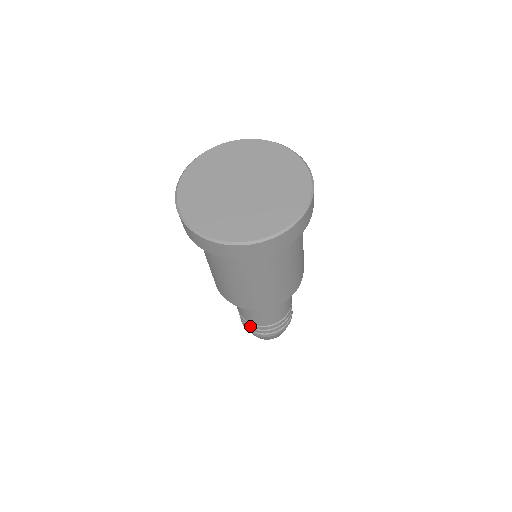
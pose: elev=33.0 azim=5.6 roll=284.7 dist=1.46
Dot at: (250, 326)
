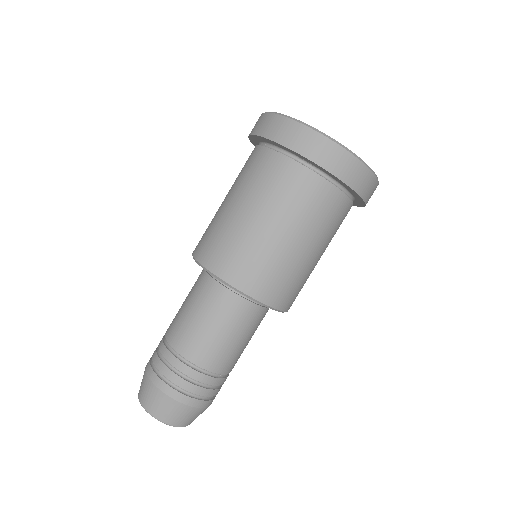
Dot at: (160, 350)
